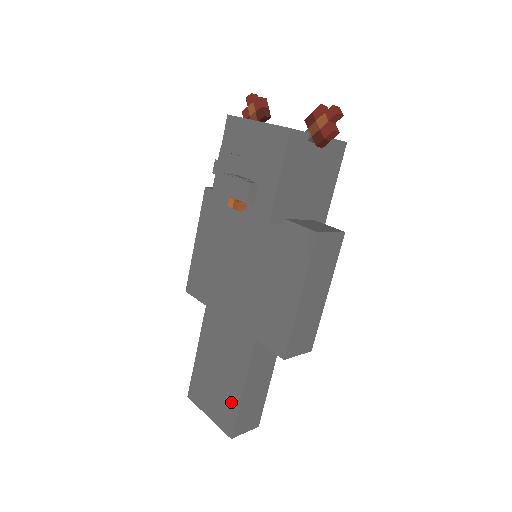
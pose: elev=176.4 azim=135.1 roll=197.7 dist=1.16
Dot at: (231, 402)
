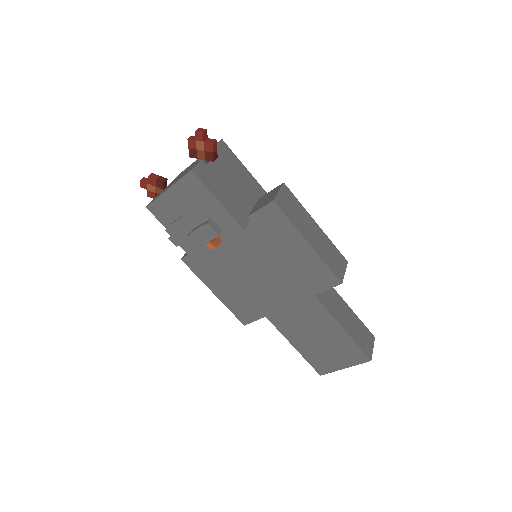
Dot at: (346, 343)
